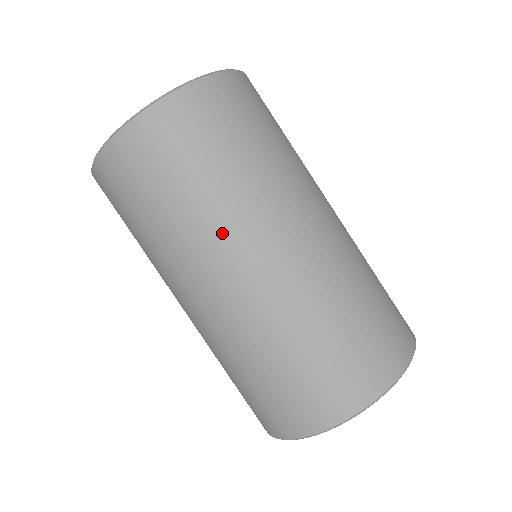
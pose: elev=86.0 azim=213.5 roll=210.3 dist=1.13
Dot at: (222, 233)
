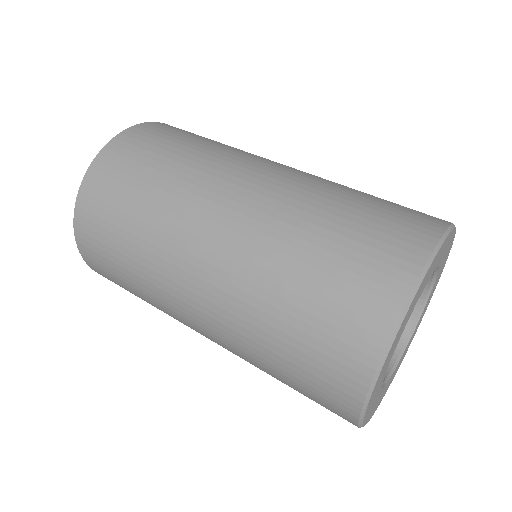
Dot at: (198, 186)
